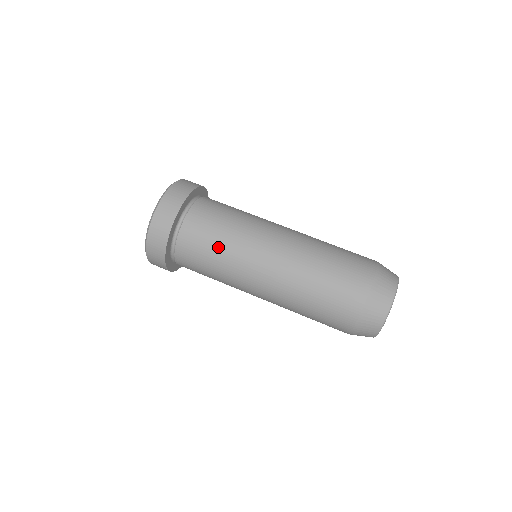
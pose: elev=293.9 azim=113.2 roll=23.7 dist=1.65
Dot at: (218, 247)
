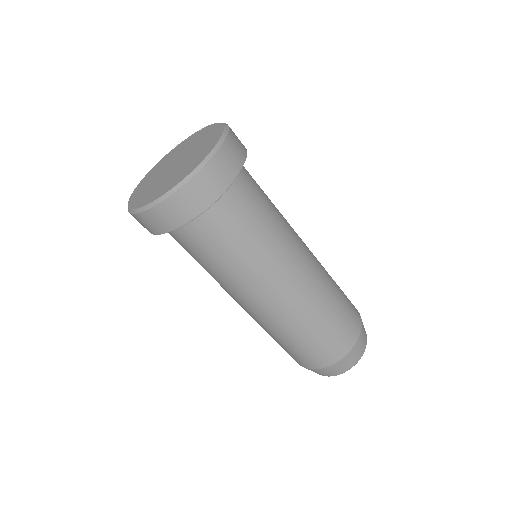
Dot at: occluded
